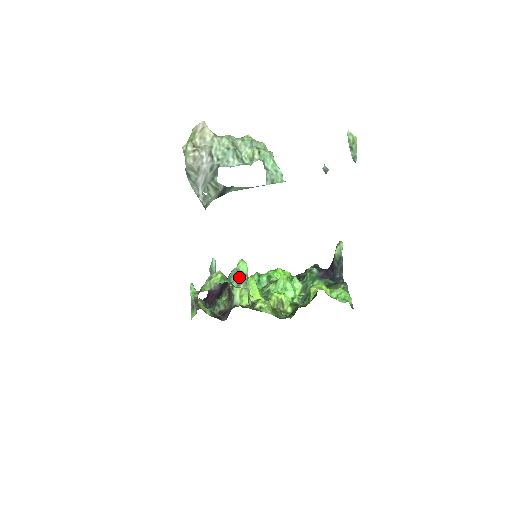
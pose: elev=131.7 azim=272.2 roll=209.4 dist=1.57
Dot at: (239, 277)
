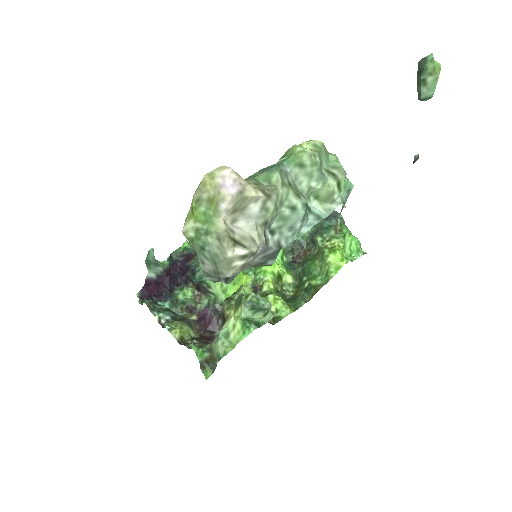
Dot at: (256, 306)
